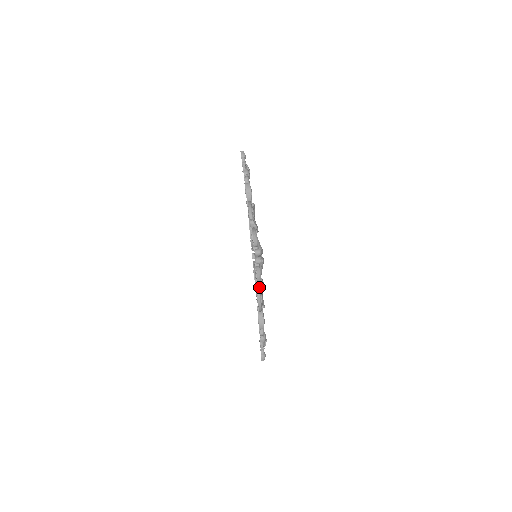
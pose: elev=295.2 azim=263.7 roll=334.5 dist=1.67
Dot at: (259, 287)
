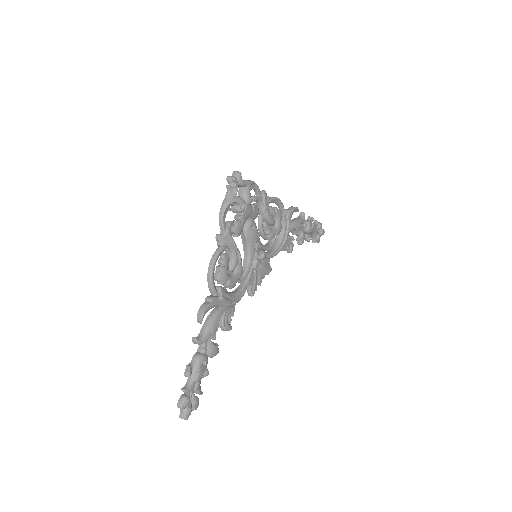
Dot at: (221, 233)
